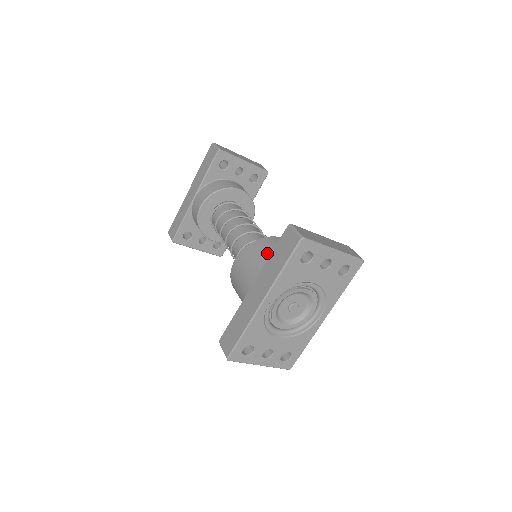
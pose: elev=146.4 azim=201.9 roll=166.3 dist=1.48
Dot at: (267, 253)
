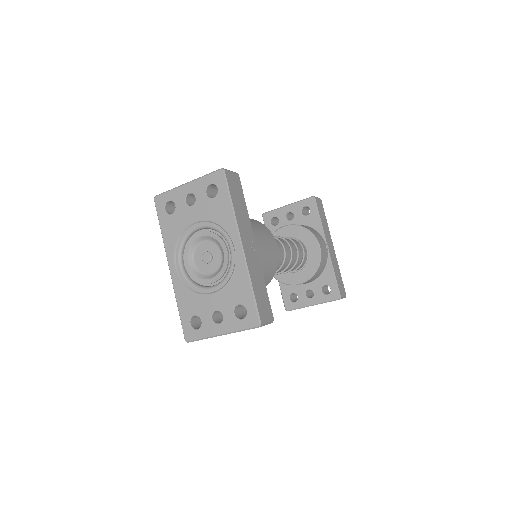
Dot at: occluded
